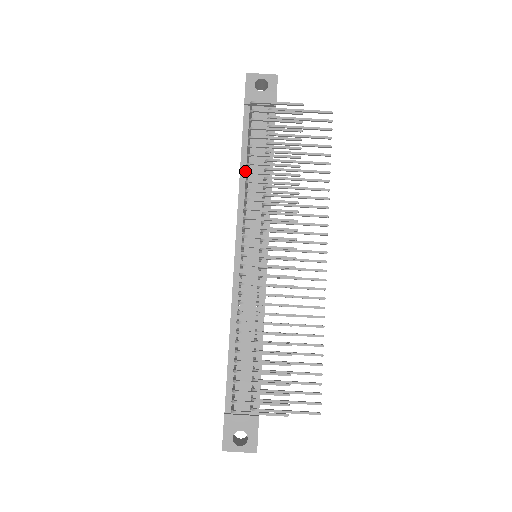
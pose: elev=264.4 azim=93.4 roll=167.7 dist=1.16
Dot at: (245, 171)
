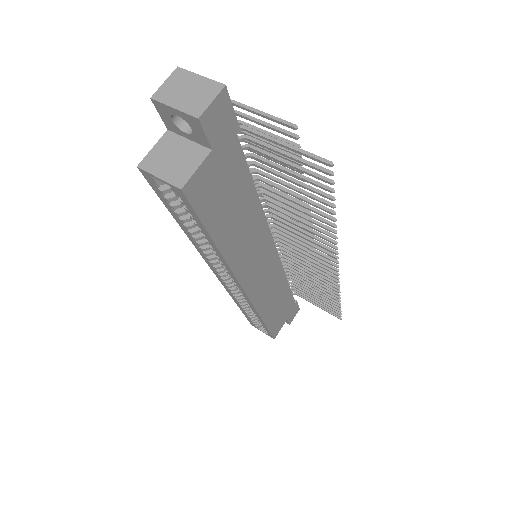
Dot at: occluded
